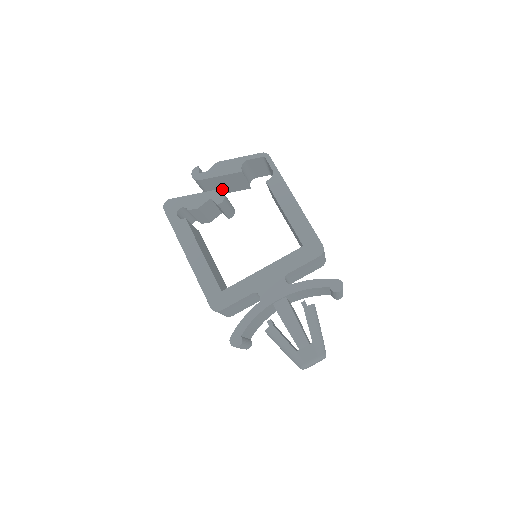
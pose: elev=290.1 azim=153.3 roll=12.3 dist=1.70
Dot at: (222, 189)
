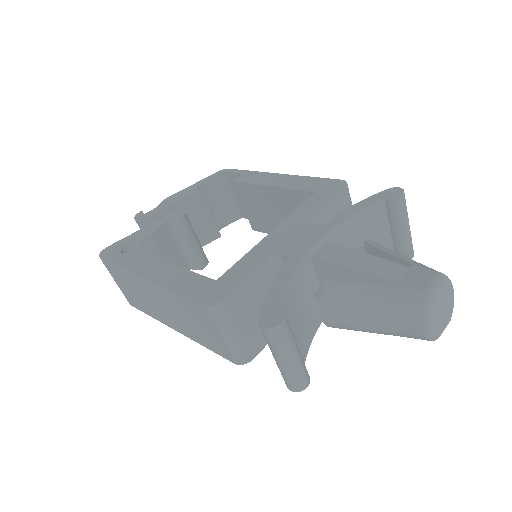
Dot at: occluded
